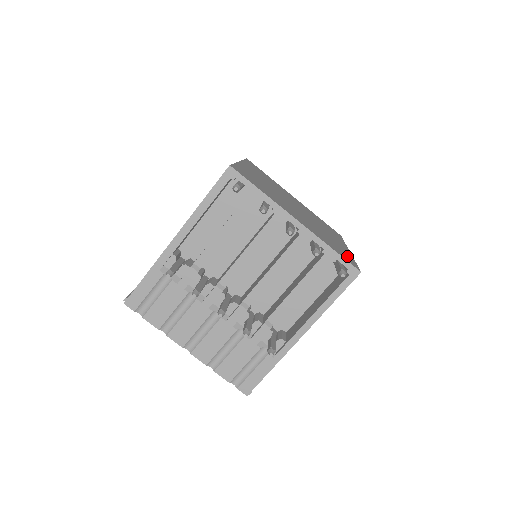
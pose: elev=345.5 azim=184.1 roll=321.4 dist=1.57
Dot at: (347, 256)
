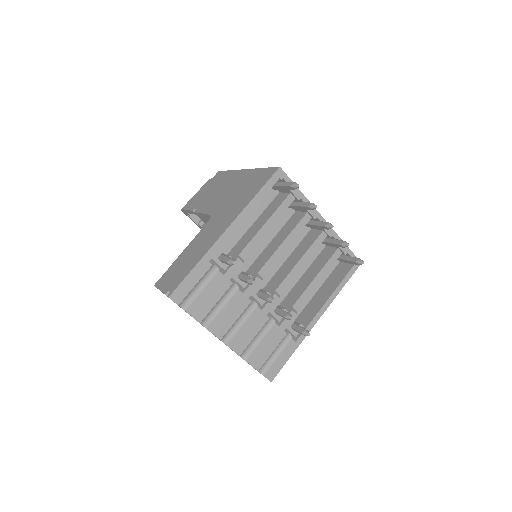
Dot at: occluded
